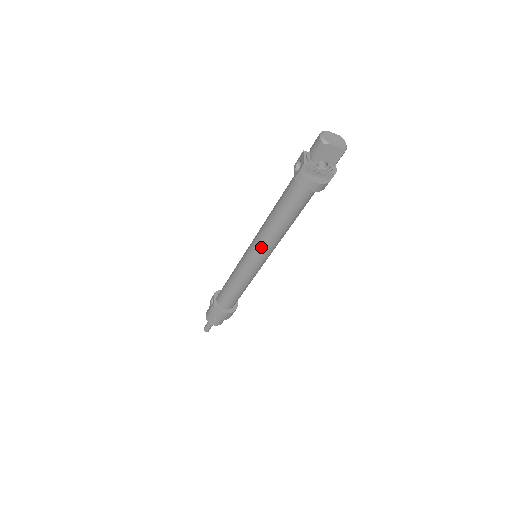
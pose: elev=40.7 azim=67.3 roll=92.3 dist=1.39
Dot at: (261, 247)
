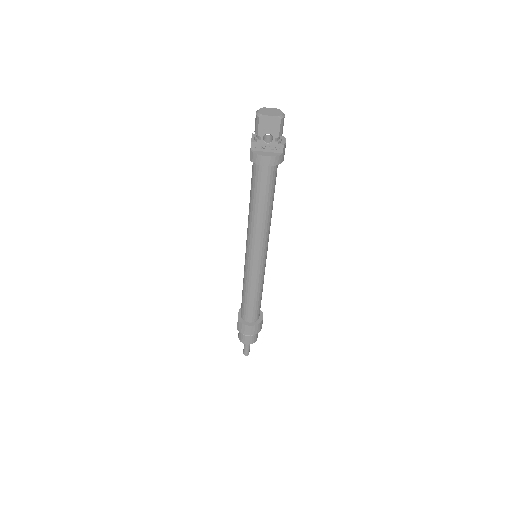
Dot at: (252, 242)
